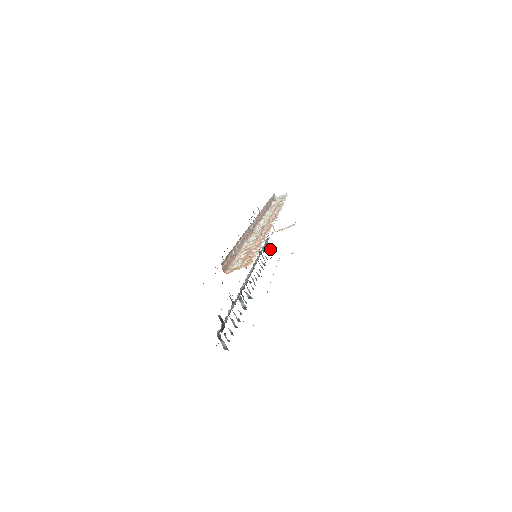
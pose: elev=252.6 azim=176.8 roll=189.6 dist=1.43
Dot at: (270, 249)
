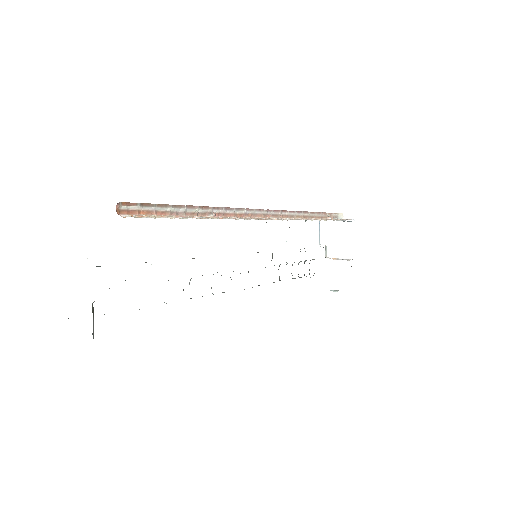
Dot at: occluded
